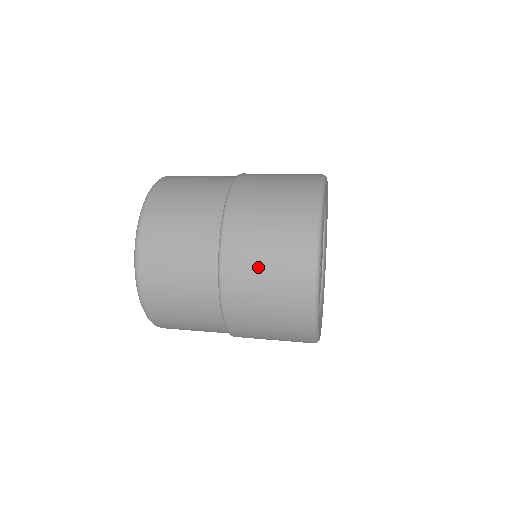
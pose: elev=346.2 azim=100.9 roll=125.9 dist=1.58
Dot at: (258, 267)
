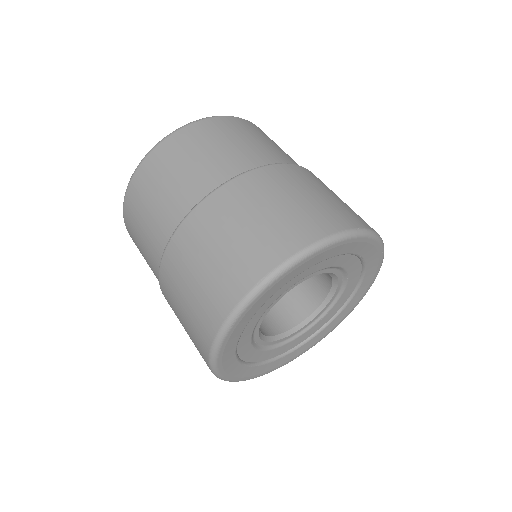
Dot at: (226, 229)
